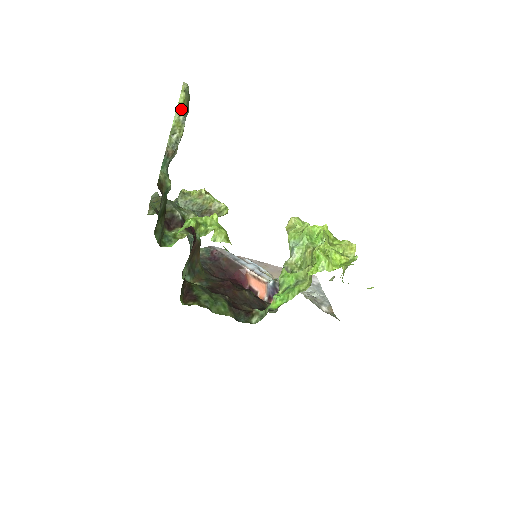
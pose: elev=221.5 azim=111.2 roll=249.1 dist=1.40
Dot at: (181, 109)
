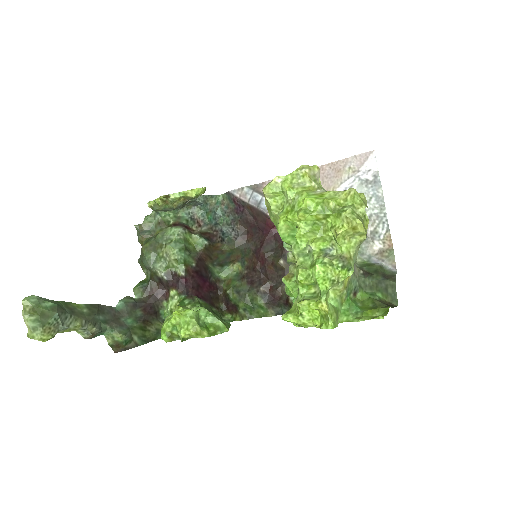
Dot at: (51, 338)
